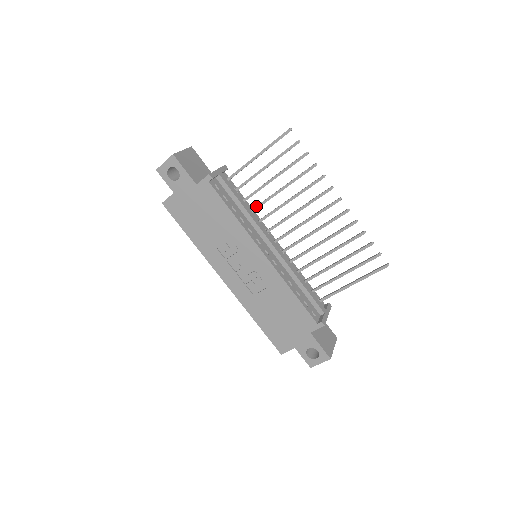
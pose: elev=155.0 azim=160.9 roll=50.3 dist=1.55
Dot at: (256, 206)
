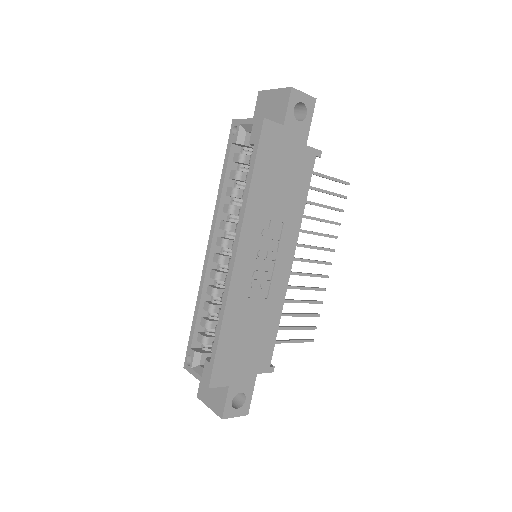
Dot at: occluded
